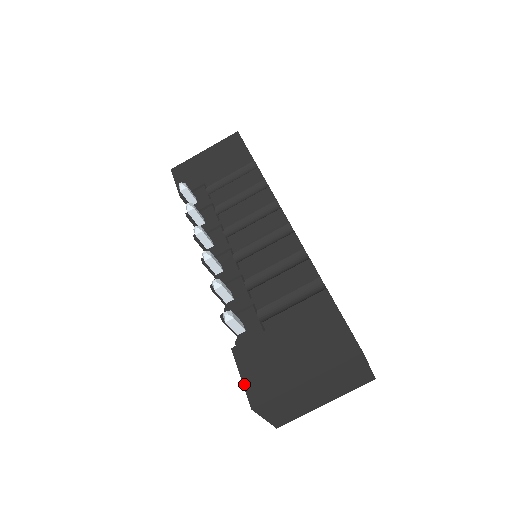
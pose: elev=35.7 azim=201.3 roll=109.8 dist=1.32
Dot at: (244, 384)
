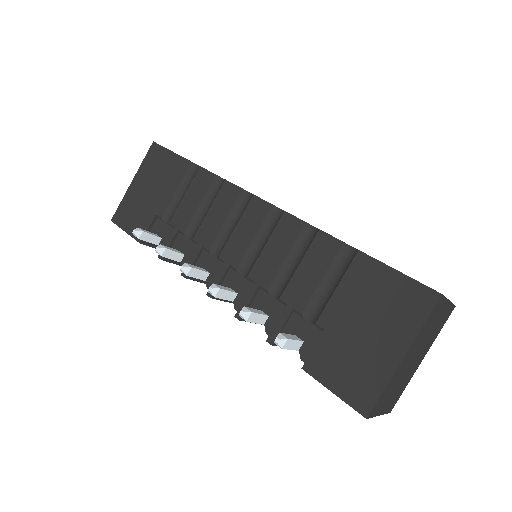
Dot at: (341, 397)
